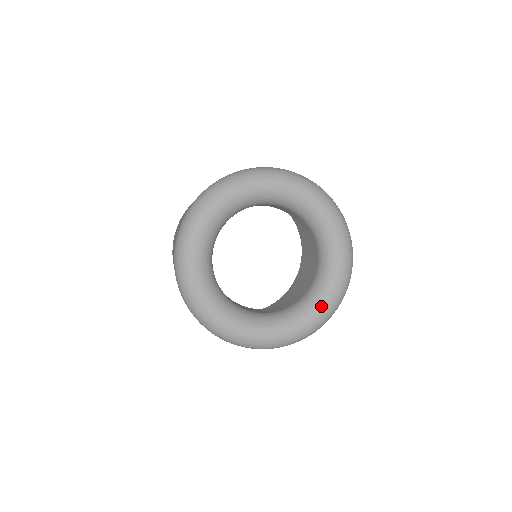
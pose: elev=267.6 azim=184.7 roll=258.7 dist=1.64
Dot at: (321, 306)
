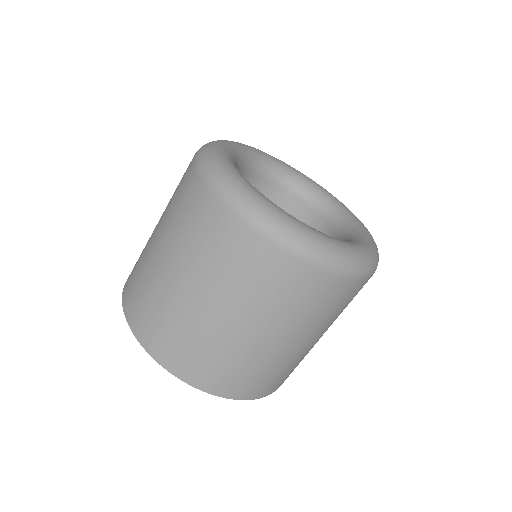
Dot at: (358, 222)
